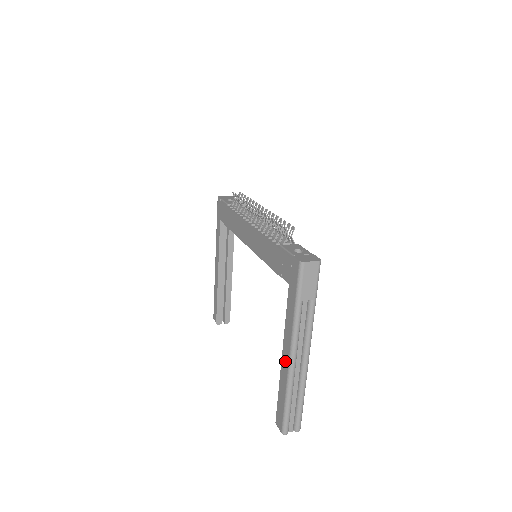
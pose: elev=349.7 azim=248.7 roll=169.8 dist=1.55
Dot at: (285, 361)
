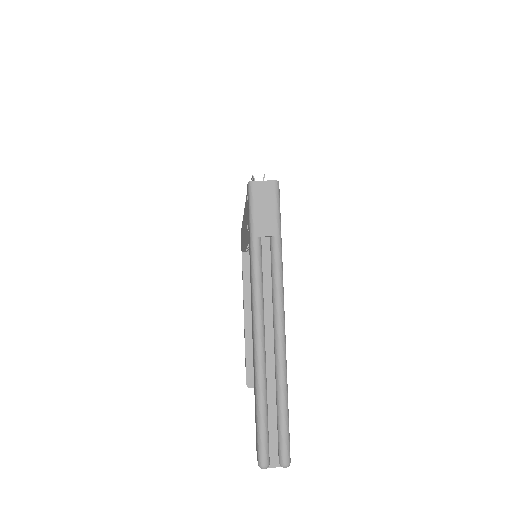
Dot at: occluded
